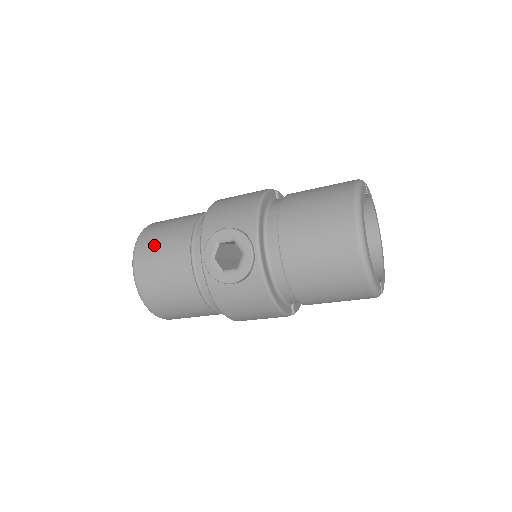
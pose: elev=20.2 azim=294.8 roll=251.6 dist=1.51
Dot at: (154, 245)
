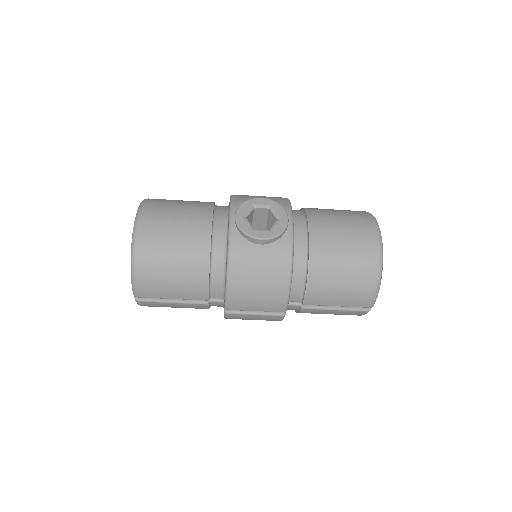
Dot at: (169, 204)
